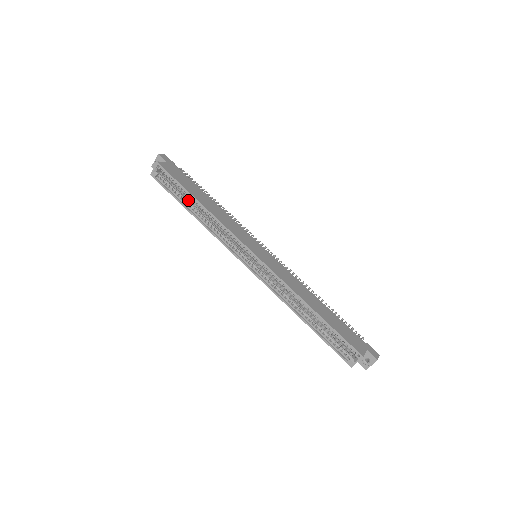
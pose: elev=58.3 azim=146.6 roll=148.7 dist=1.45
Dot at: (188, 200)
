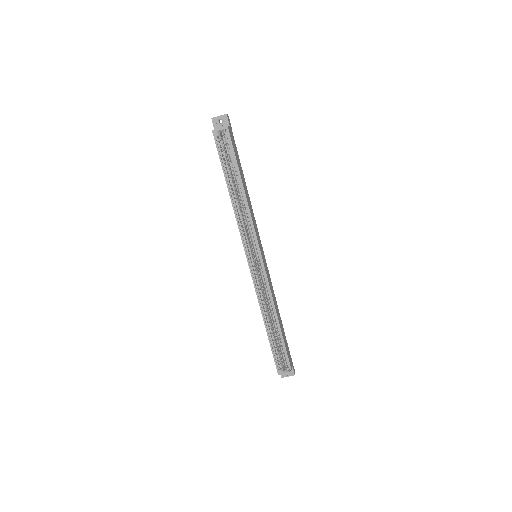
Dot at: (232, 177)
